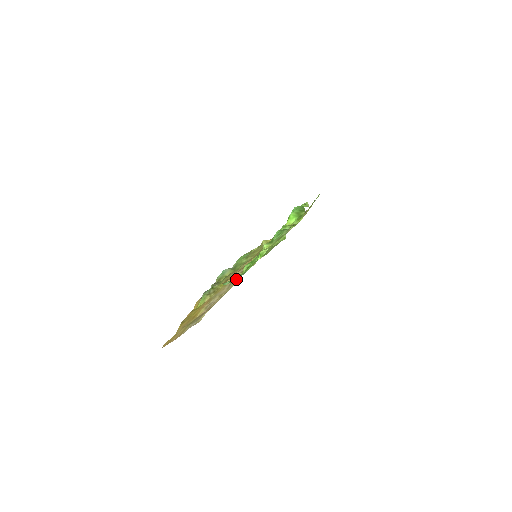
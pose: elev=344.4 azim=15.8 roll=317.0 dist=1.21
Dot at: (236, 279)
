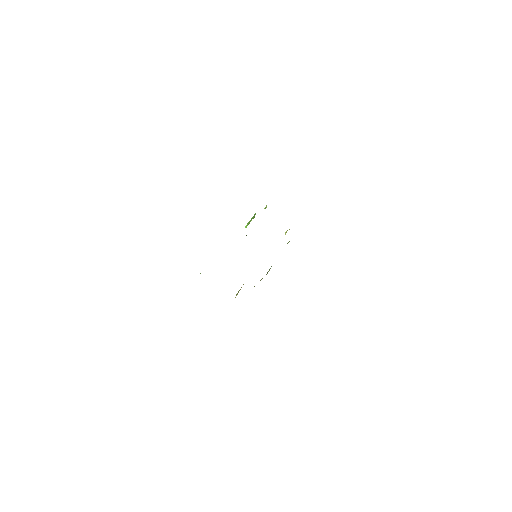
Dot at: occluded
